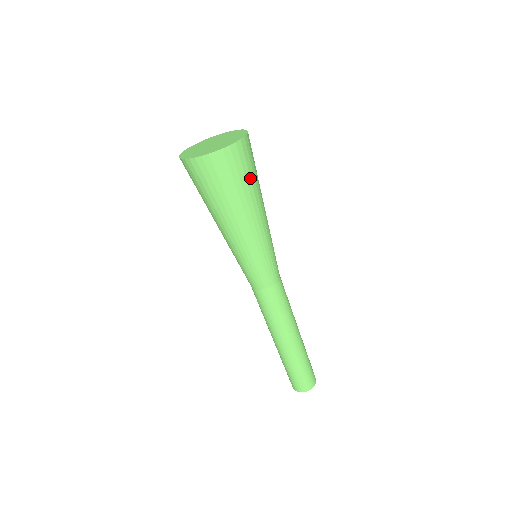
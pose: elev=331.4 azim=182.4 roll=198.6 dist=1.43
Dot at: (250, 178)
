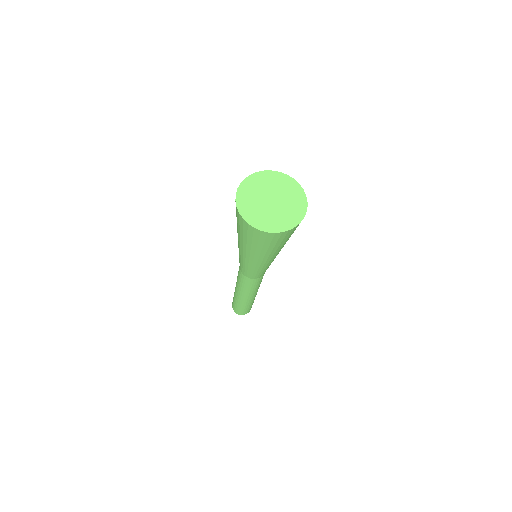
Dot at: (263, 246)
